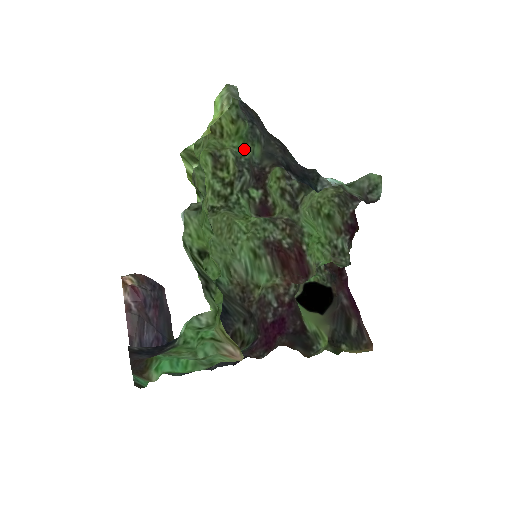
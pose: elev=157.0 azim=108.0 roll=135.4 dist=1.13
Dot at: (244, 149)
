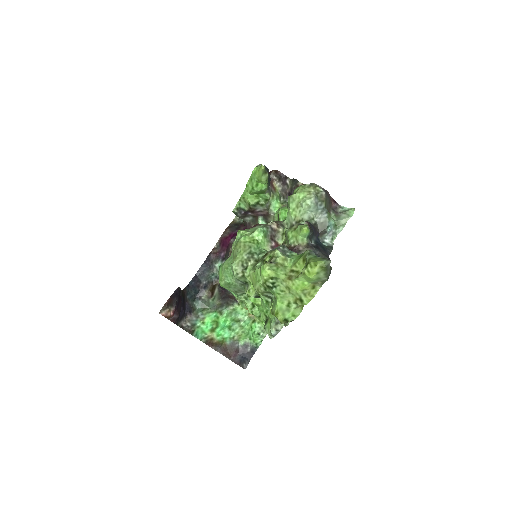
Dot at: (296, 256)
